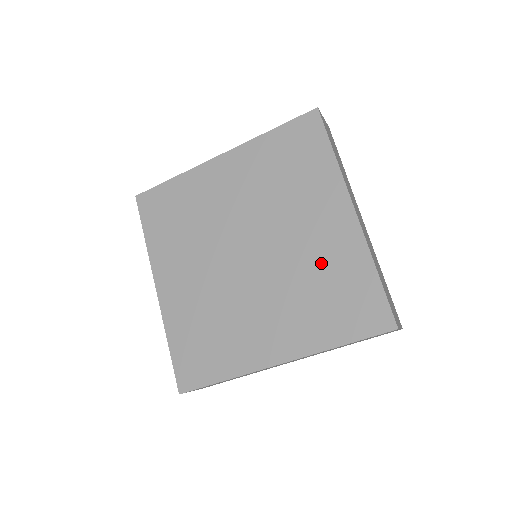
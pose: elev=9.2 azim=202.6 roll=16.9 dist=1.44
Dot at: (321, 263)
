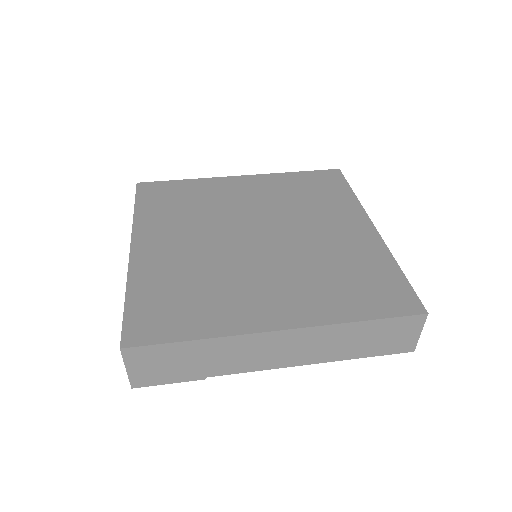
Dot at: (340, 254)
